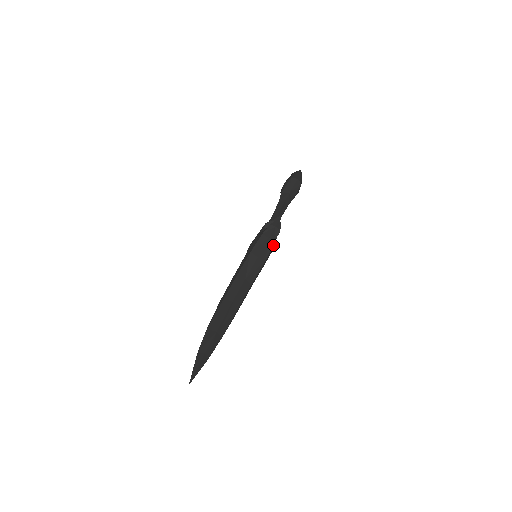
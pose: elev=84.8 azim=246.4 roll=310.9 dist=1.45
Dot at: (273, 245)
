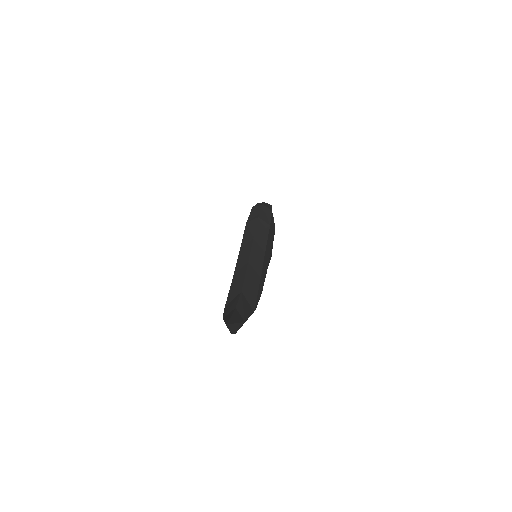
Dot at: (271, 214)
